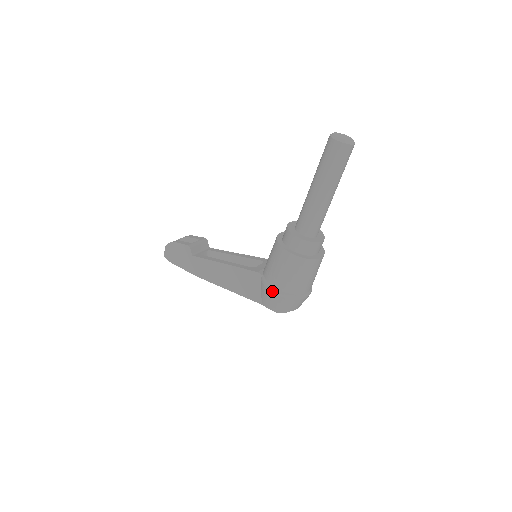
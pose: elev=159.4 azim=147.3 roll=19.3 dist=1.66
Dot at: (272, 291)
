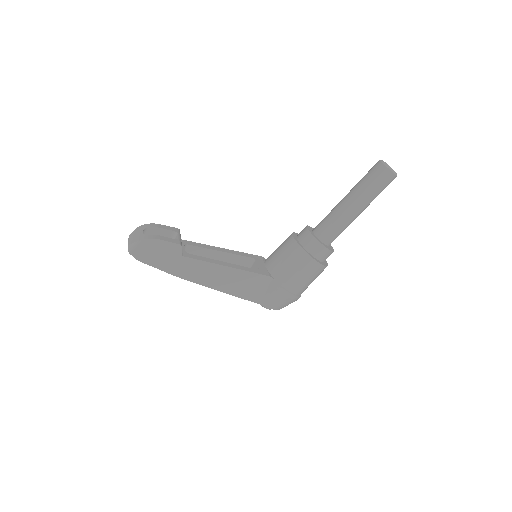
Dot at: (287, 295)
